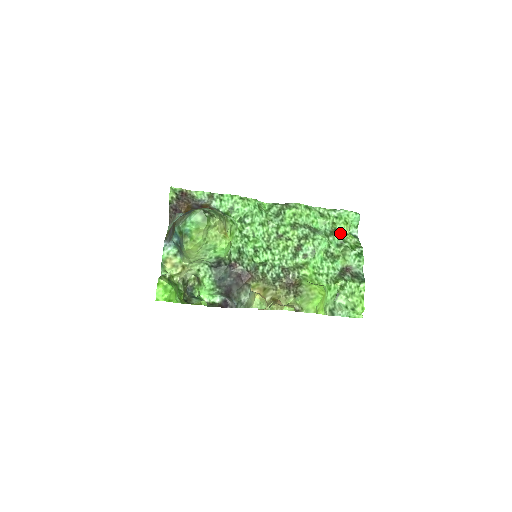
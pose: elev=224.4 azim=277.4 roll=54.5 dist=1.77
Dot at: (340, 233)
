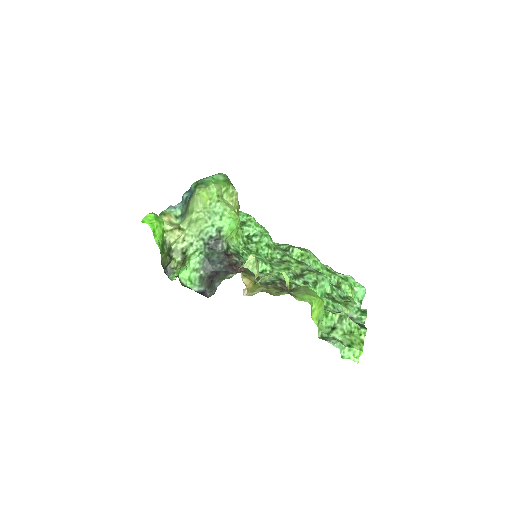
Dot at: (344, 292)
